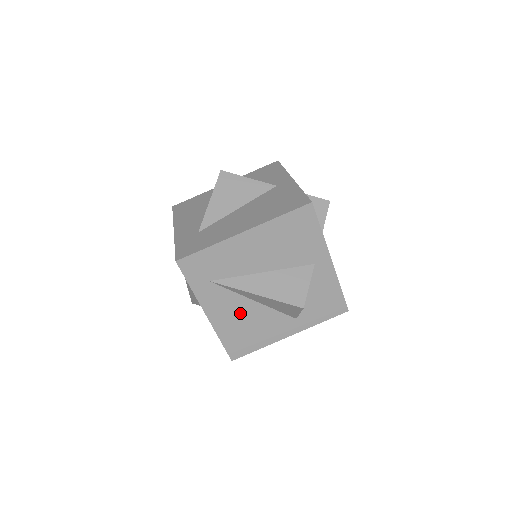
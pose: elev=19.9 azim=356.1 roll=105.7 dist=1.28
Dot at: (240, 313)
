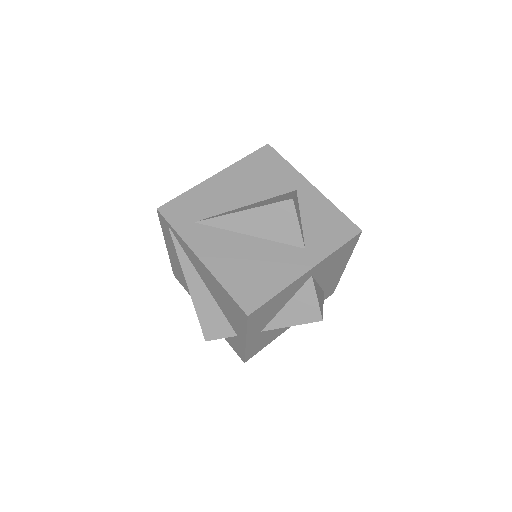
Dot at: (237, 252)
